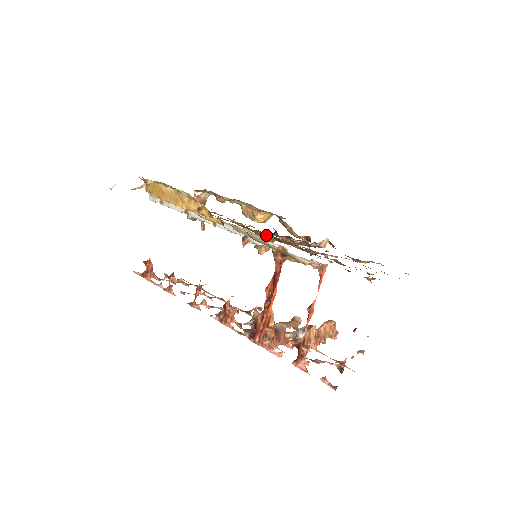
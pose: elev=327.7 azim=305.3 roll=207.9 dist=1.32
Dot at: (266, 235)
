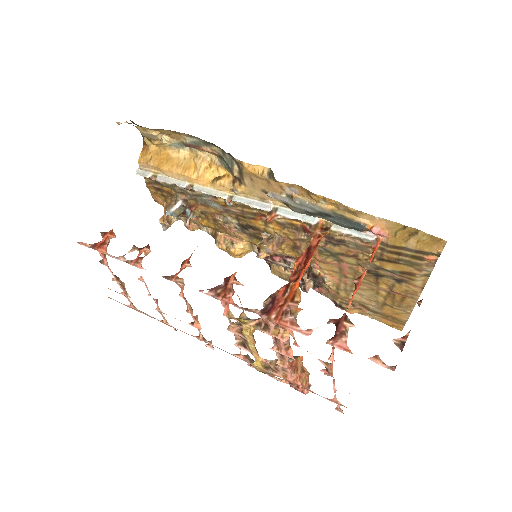
Dot at: (284, 228)
